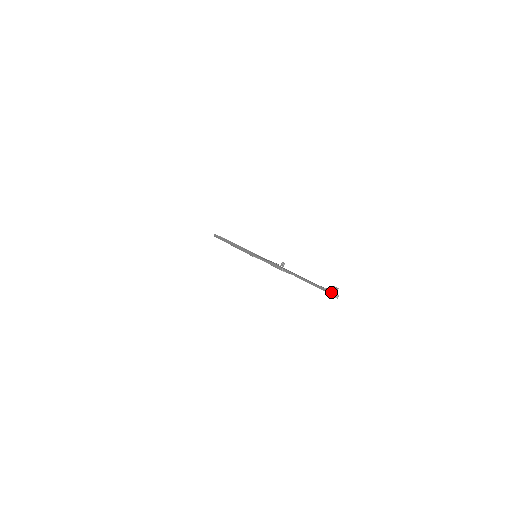
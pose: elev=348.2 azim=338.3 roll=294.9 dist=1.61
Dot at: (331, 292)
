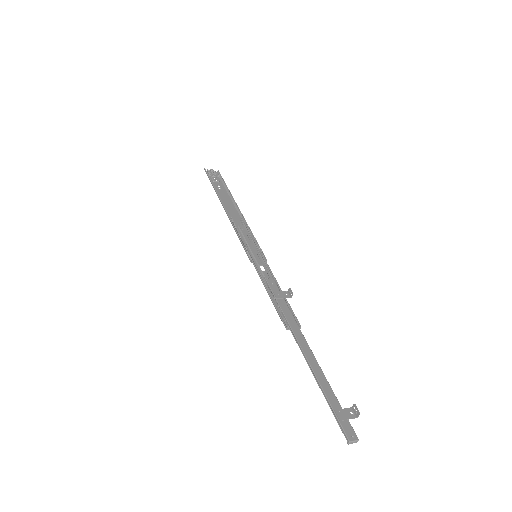
Dot at: (348, 440)
